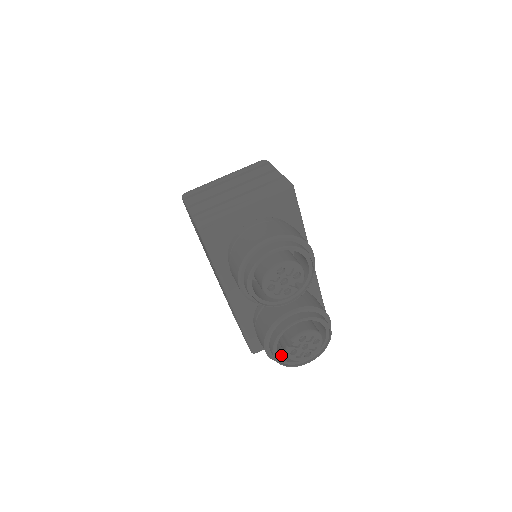
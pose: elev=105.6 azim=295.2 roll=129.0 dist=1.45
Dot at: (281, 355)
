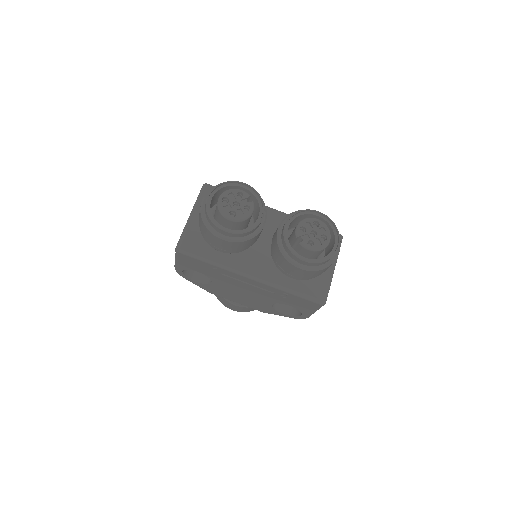
Dot at: occluded
